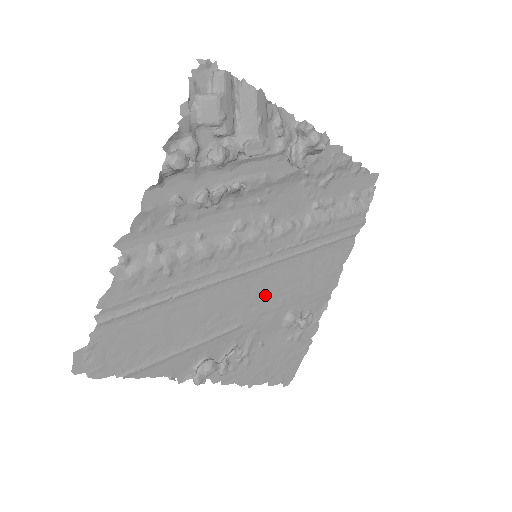
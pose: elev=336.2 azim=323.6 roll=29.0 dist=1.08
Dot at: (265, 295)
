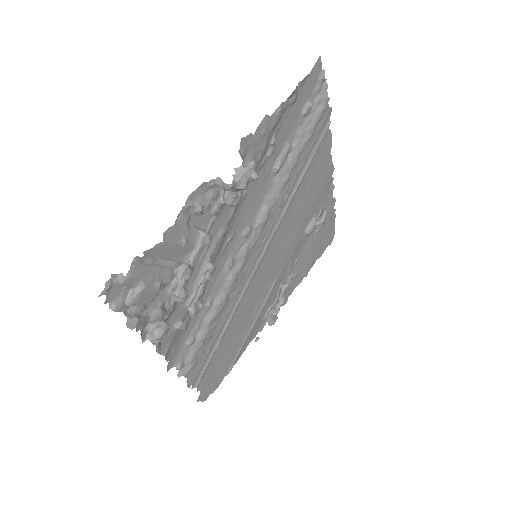
Dot at: (280, 251)
